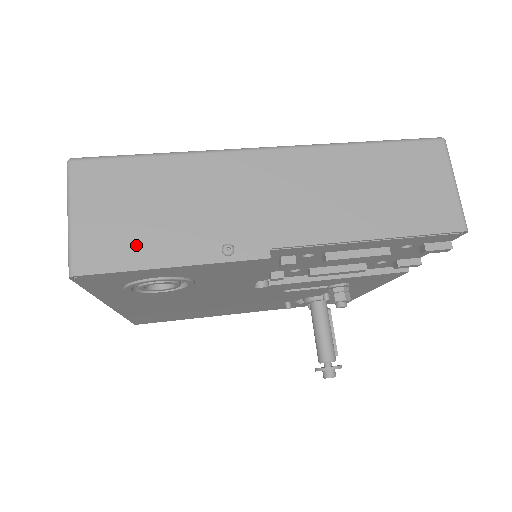
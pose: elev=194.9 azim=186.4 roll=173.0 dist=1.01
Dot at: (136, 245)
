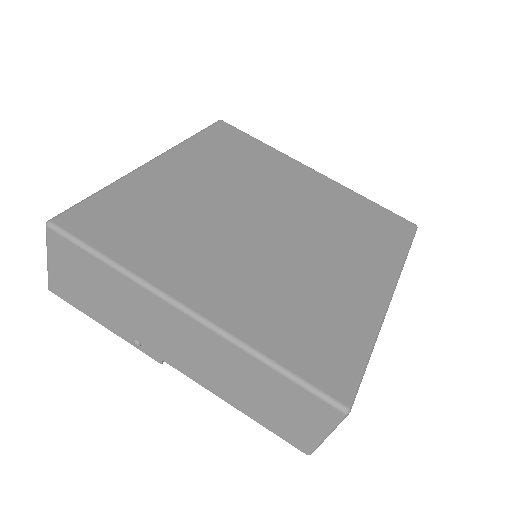
Dot at: (84, 301)
